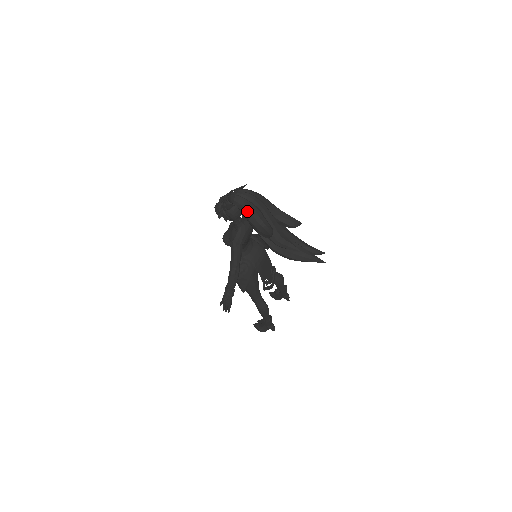
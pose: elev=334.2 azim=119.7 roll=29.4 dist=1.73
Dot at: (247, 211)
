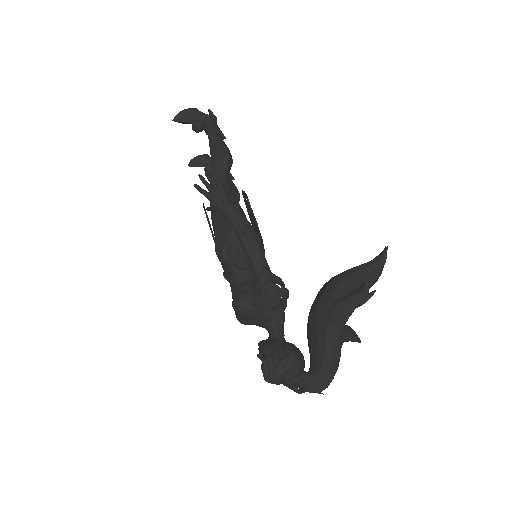
Dot at: occluded
